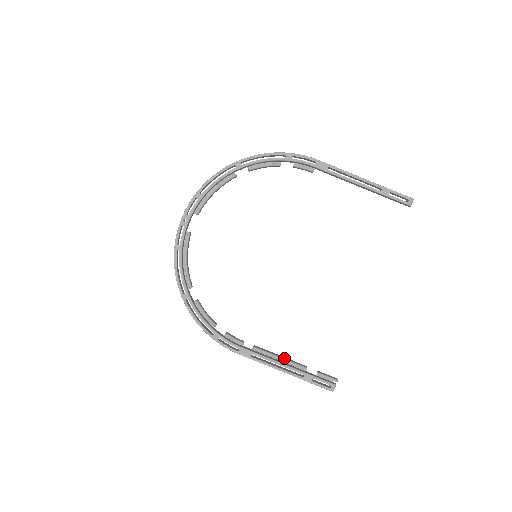
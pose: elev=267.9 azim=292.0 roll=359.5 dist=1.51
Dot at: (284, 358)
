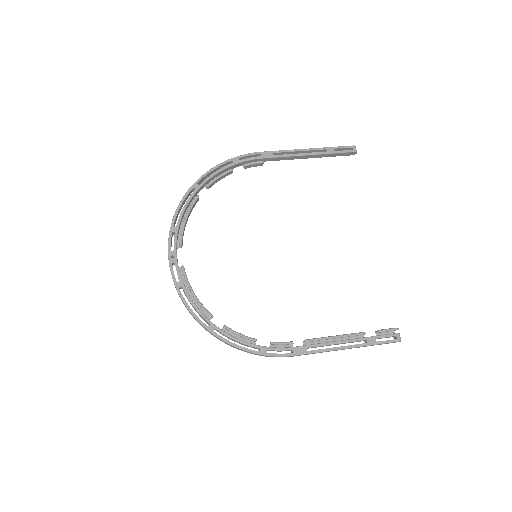
Dot at: (338, 335)
